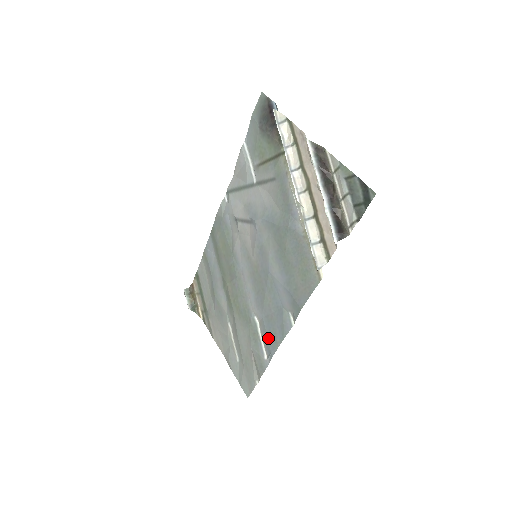
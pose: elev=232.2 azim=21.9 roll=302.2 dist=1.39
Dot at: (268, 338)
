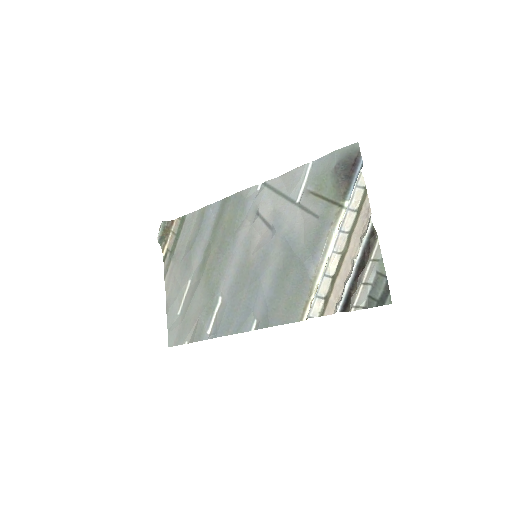
Dot at: (222, 322)
